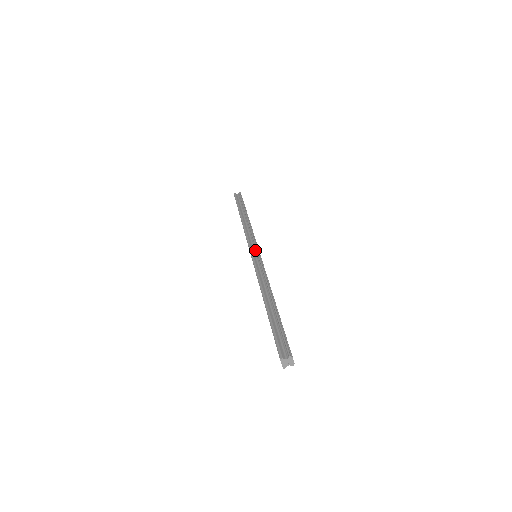
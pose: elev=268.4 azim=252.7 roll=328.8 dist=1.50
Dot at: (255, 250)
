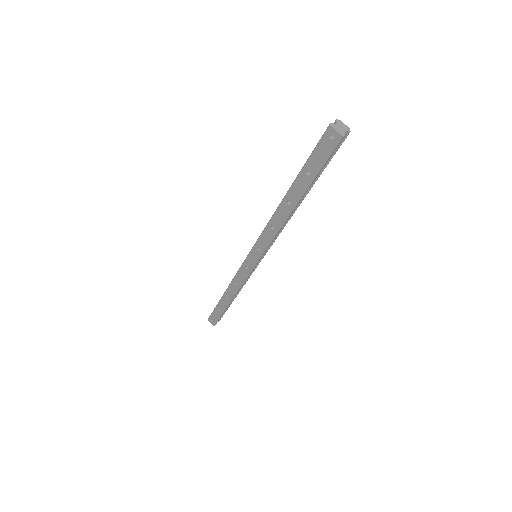
Dot at: occluded
